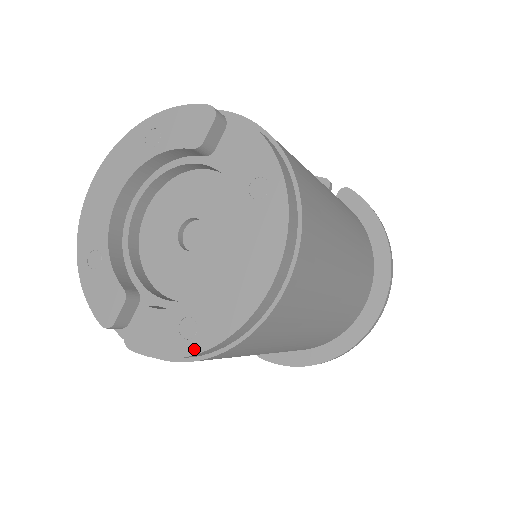
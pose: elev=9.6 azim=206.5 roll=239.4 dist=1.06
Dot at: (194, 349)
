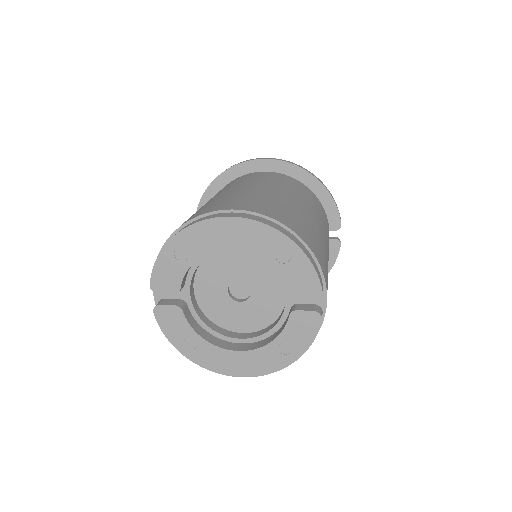
Dot at: (184, 352)
